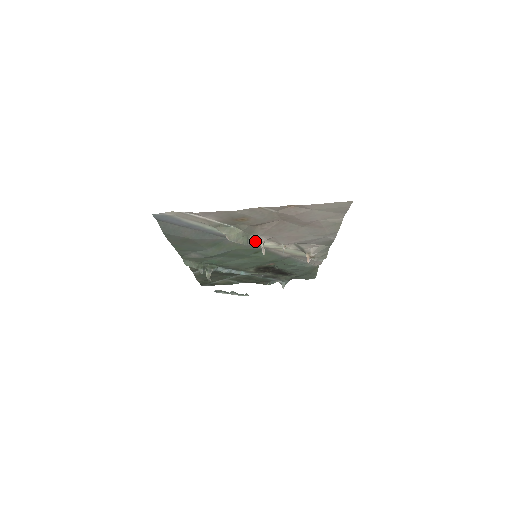
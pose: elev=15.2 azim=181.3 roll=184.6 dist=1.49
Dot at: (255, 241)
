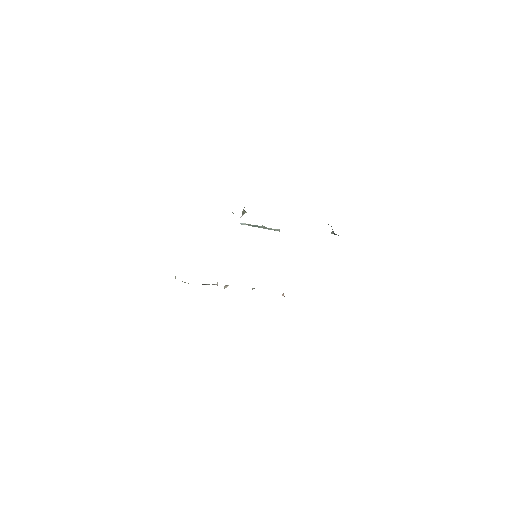
Dot at: occluded
